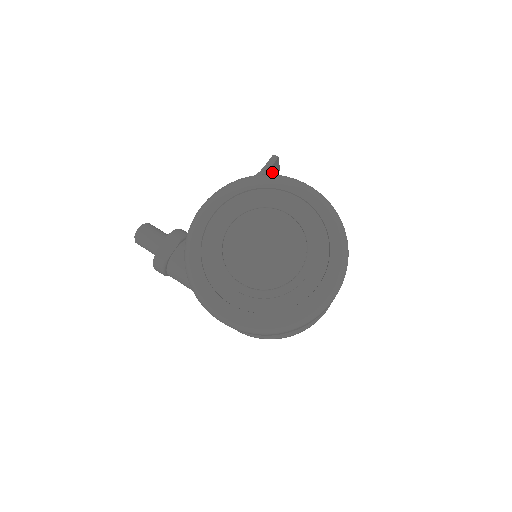
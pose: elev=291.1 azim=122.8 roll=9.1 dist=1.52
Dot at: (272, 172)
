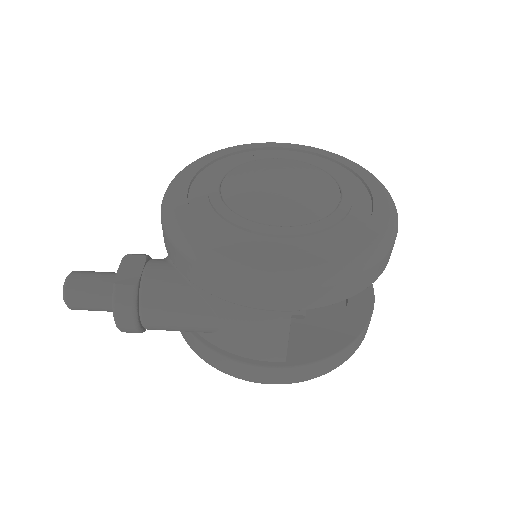
Dot at: occluded
